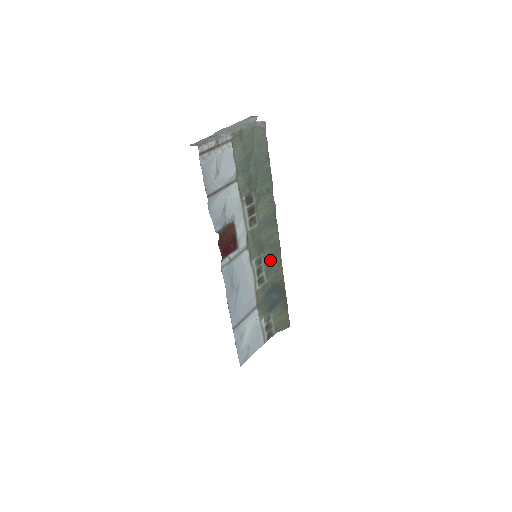
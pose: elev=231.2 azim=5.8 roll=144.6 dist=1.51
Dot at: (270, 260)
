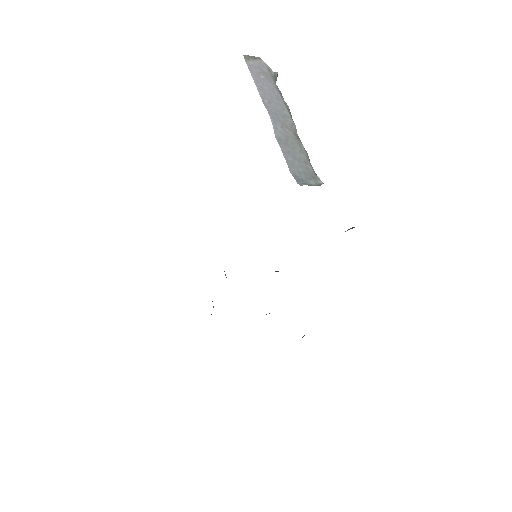
Dot at: occluded
